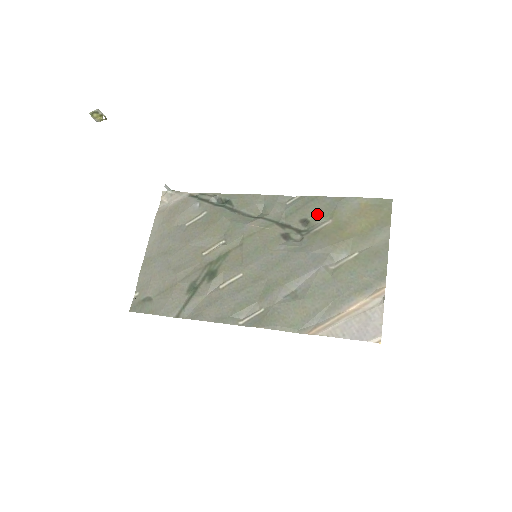
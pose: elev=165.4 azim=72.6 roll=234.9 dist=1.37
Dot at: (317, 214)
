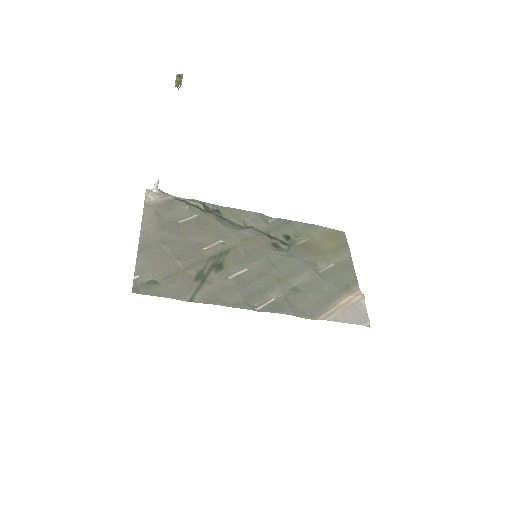
Dot at: (295, 233)
